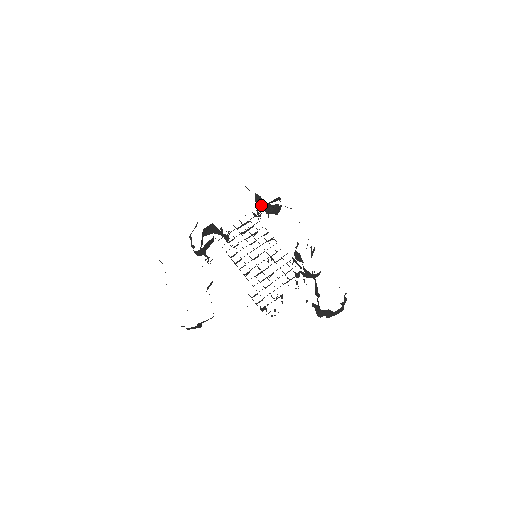
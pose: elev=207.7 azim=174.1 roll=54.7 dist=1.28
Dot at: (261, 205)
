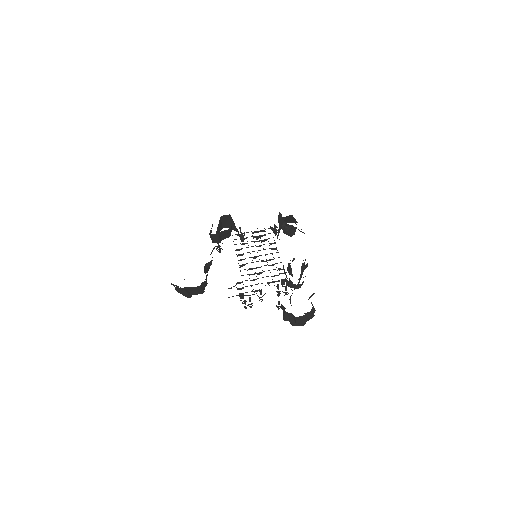
Dot at: occluded
